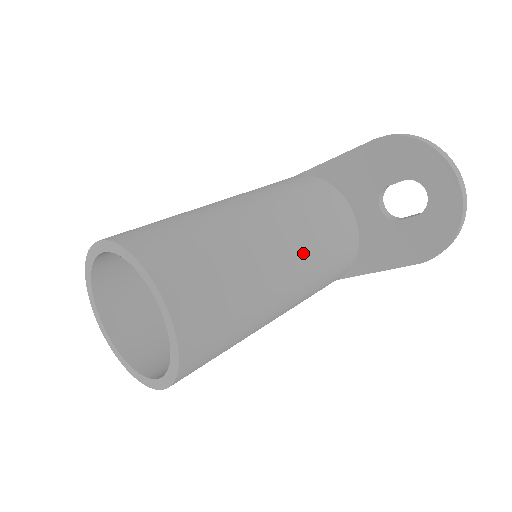
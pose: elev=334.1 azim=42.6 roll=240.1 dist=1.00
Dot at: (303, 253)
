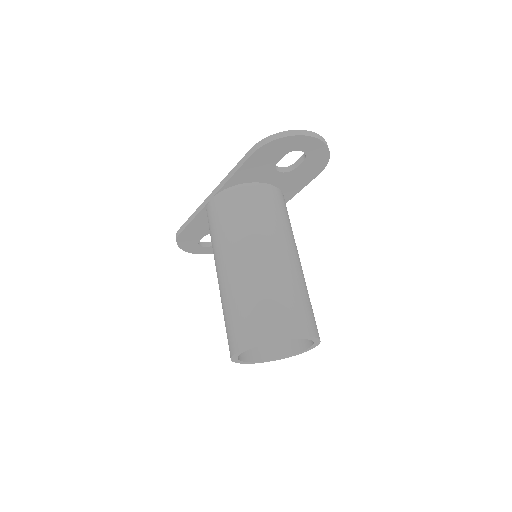
Dot at: (286, 238)
